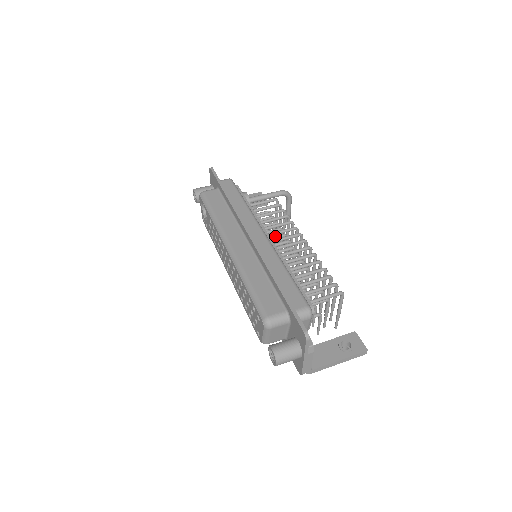
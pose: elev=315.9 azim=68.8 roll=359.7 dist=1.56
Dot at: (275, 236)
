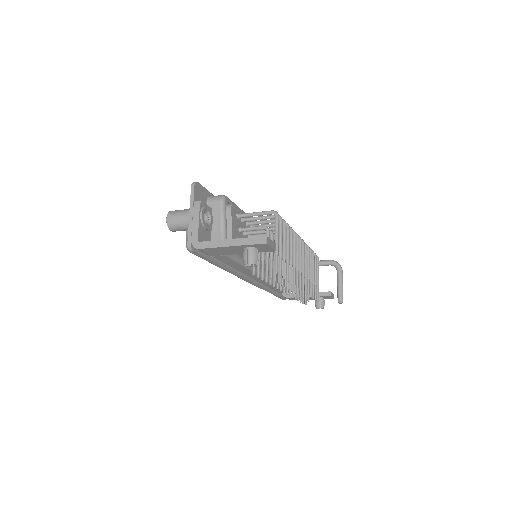
Dot at: occluded
